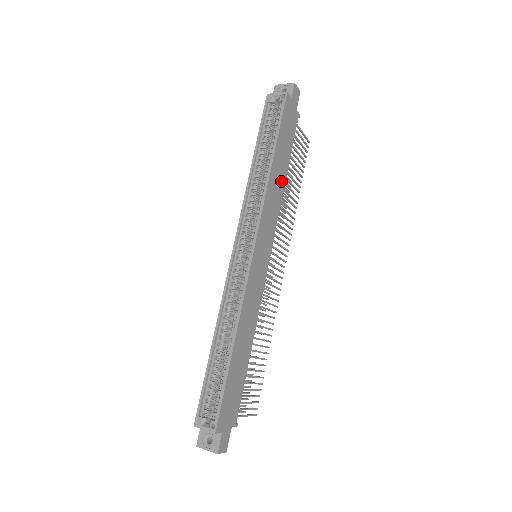
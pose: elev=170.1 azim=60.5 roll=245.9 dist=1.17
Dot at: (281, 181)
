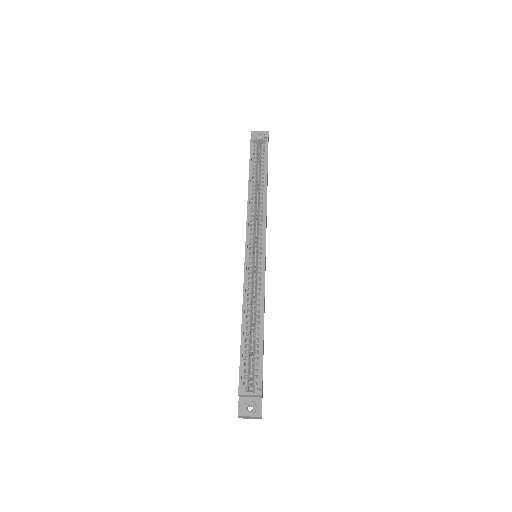
Dot at: occluded
